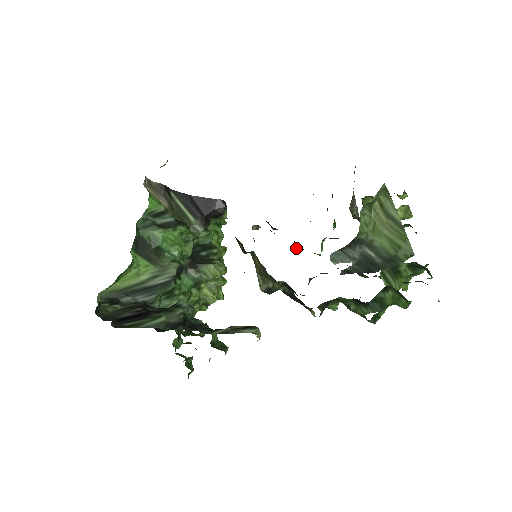
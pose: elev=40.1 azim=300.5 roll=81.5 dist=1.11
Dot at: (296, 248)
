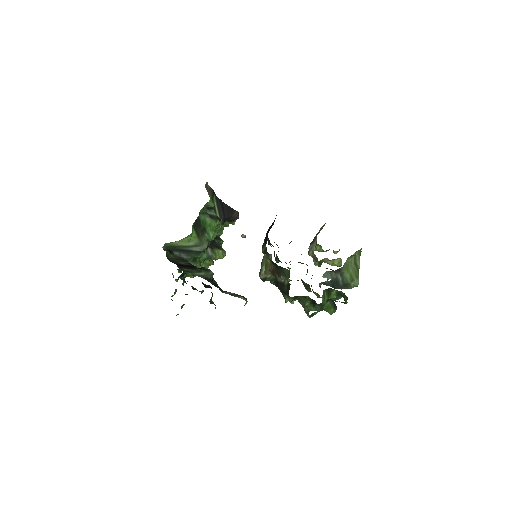
Dot at: (277, 260)
